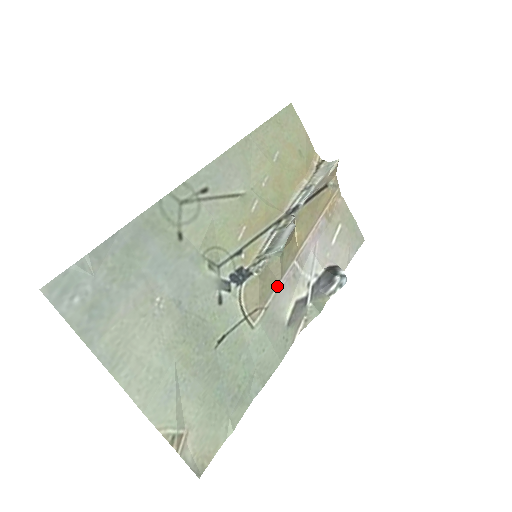
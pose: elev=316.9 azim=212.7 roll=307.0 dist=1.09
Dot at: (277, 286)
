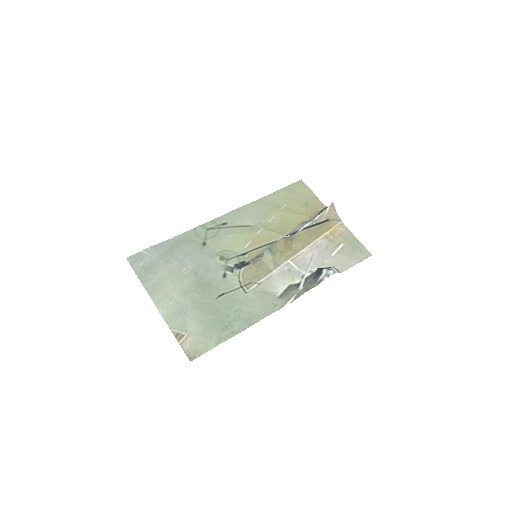
Dot at: (271, 273)
